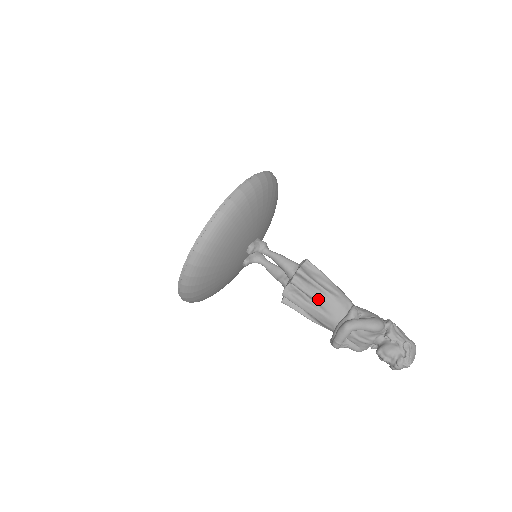
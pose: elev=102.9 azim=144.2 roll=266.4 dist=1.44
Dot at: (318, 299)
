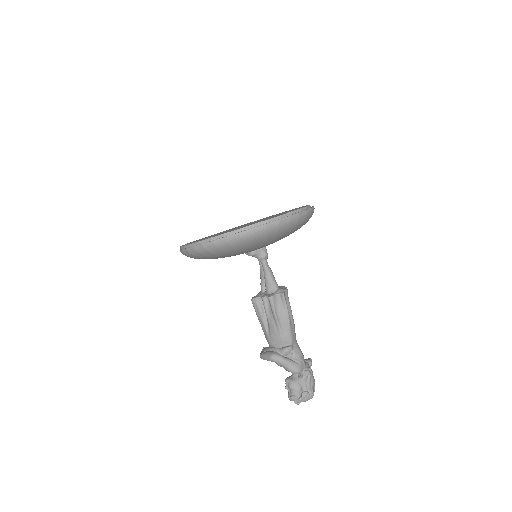
Dot at: (270, 324)
